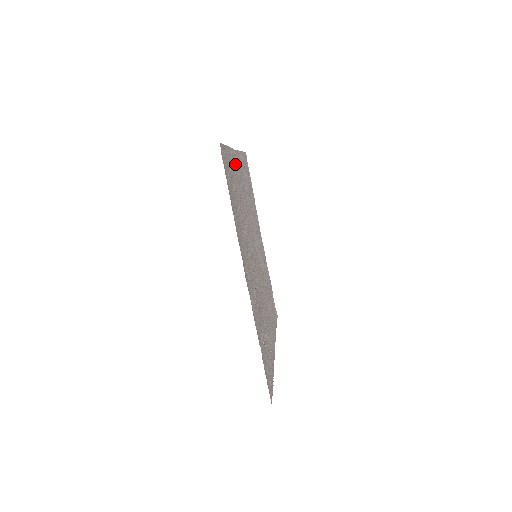
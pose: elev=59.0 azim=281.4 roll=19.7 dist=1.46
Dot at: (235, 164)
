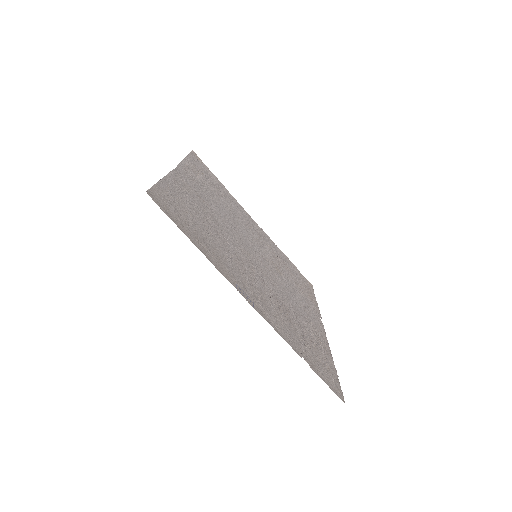
Dot at: (182, 185)
